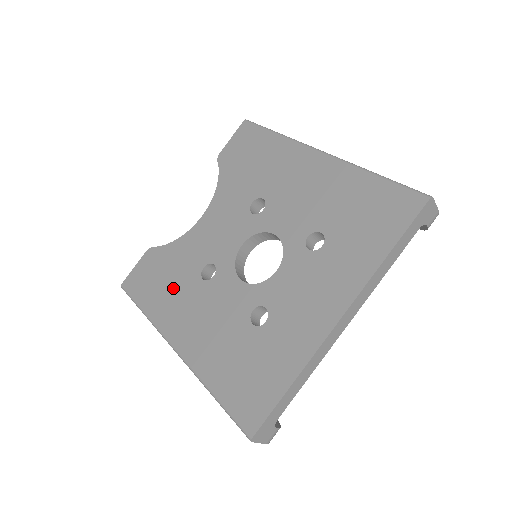
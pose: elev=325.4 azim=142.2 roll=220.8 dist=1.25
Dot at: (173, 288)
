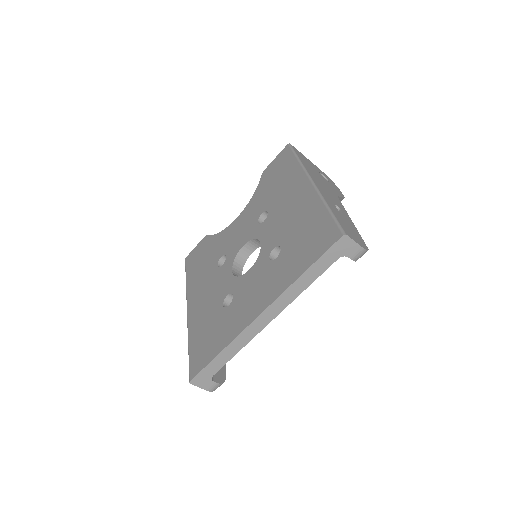
Dot at: (203, 268)
